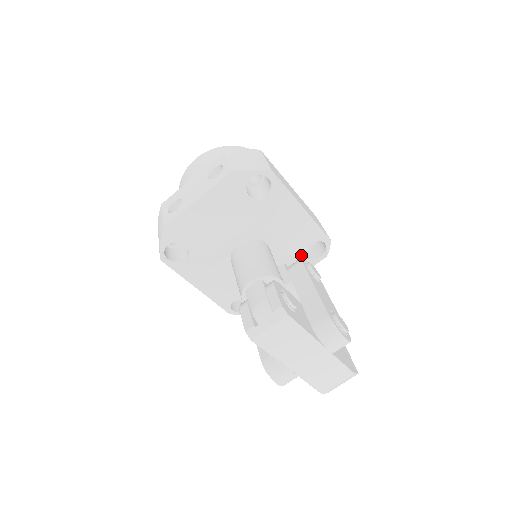
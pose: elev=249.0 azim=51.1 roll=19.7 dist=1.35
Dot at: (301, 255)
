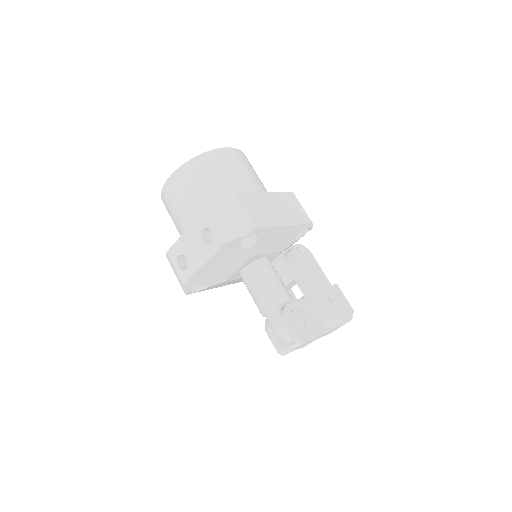
Dot at: occluded
